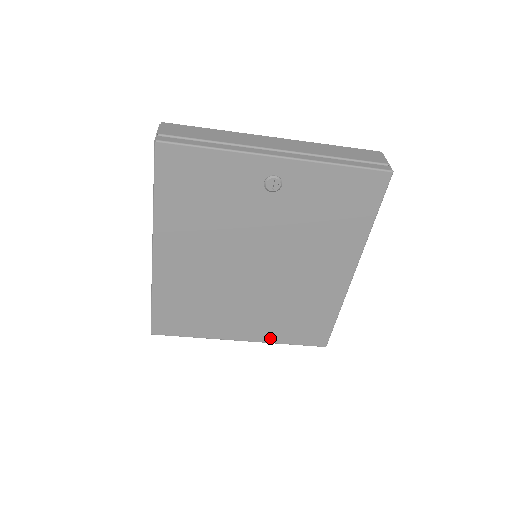
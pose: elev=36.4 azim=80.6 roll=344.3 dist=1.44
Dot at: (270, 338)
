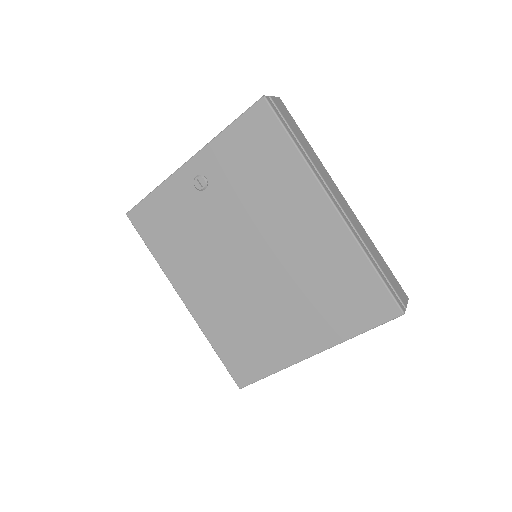
Dot at: (335, 336)
